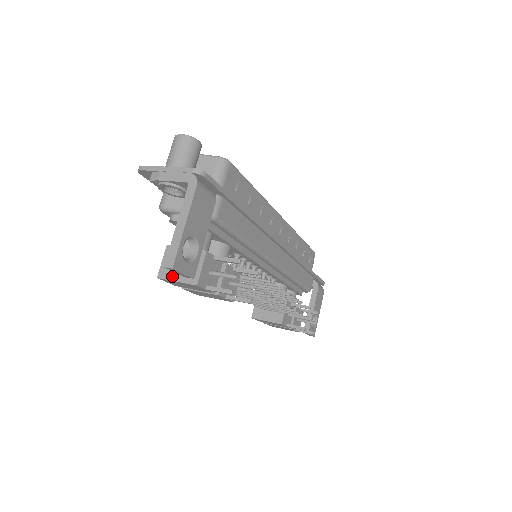
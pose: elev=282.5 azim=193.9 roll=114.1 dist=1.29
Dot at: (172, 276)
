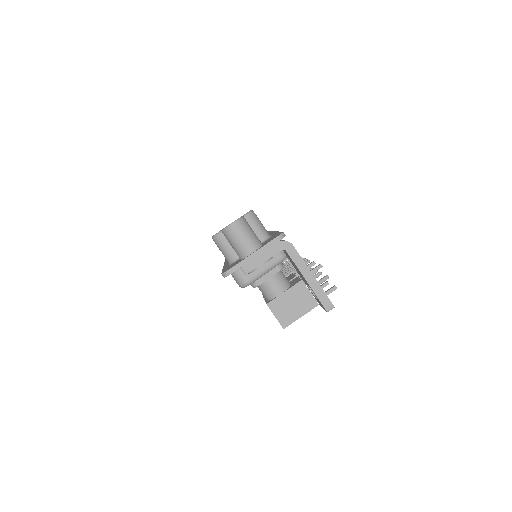
Dot at: (294, 317)
